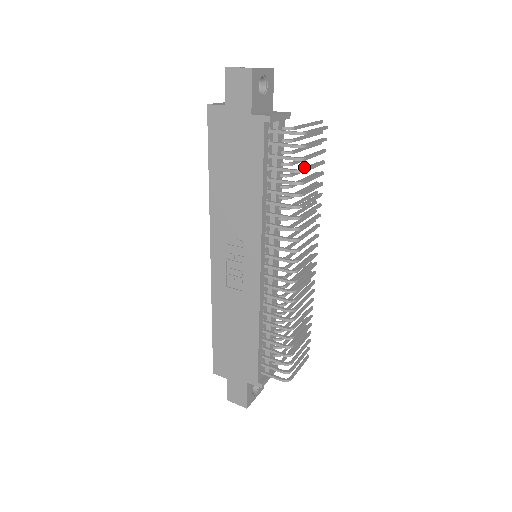
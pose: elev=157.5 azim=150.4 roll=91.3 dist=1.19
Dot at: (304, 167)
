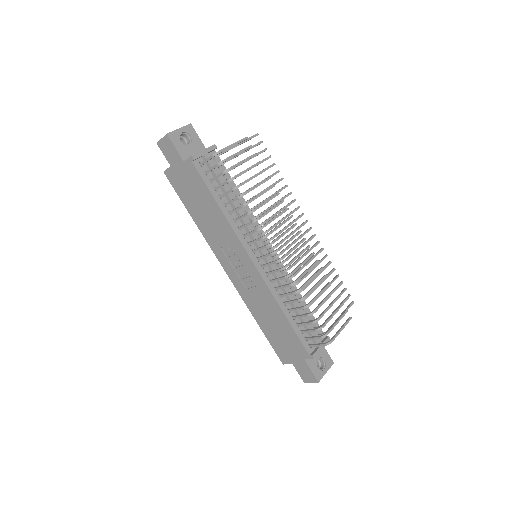
Dot at: occluded
